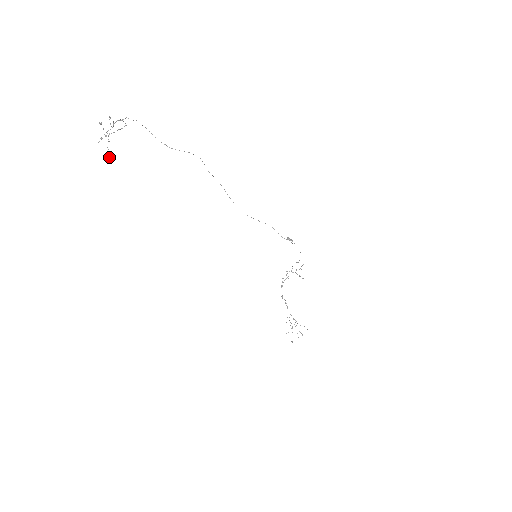
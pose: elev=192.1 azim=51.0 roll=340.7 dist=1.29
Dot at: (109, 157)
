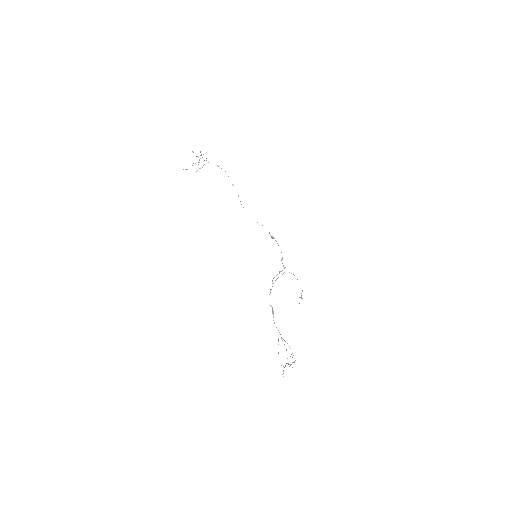
Dot at: occluded
